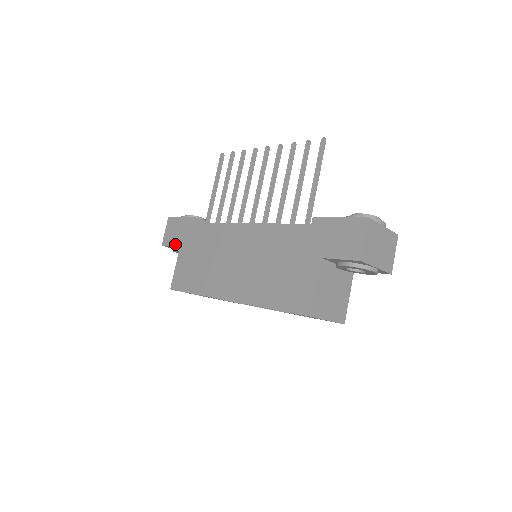
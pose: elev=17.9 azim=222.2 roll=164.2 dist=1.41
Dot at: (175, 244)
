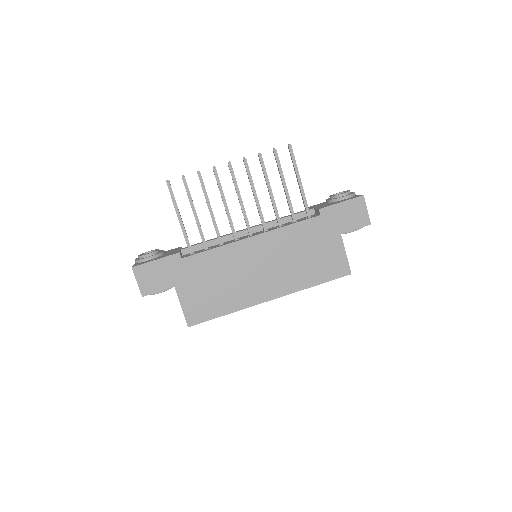
Dot at: (165, 287)
